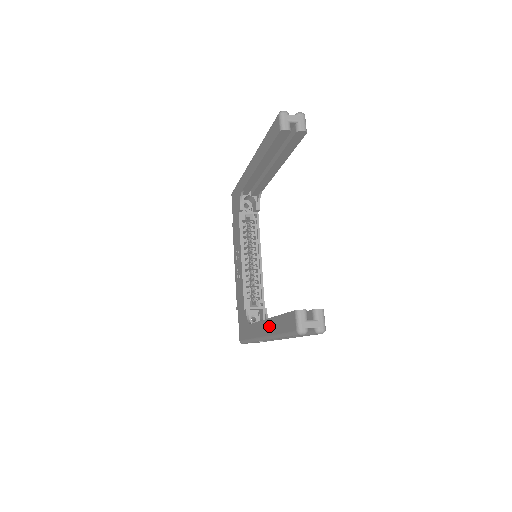
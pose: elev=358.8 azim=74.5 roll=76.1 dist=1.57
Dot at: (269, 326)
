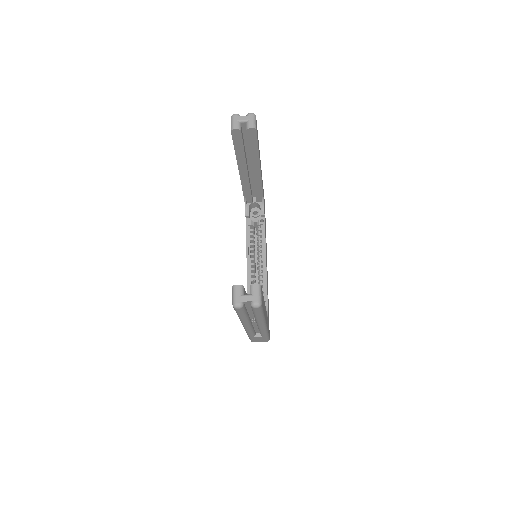
Dot at: occluded
